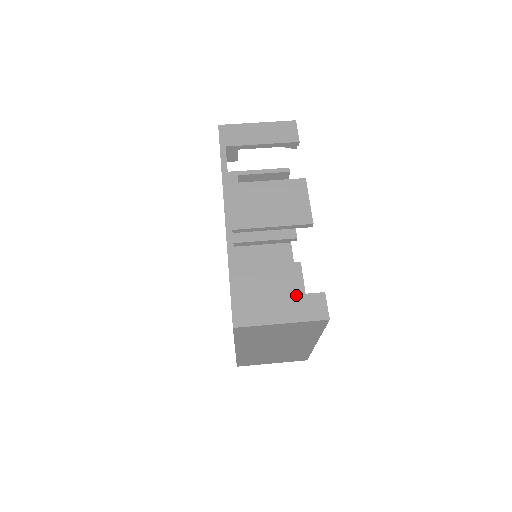
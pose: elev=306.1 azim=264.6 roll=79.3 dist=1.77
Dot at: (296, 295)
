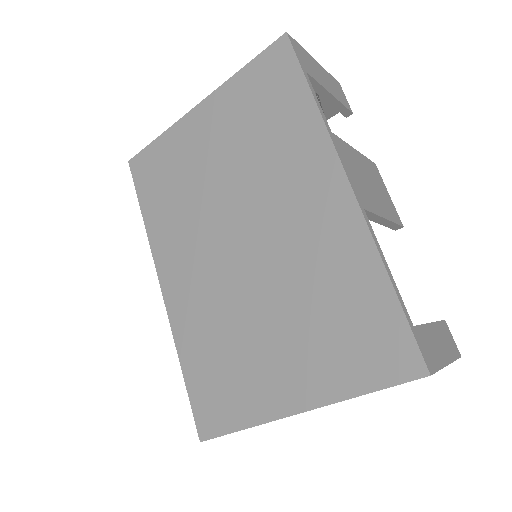
Dot at: (437, 322)
